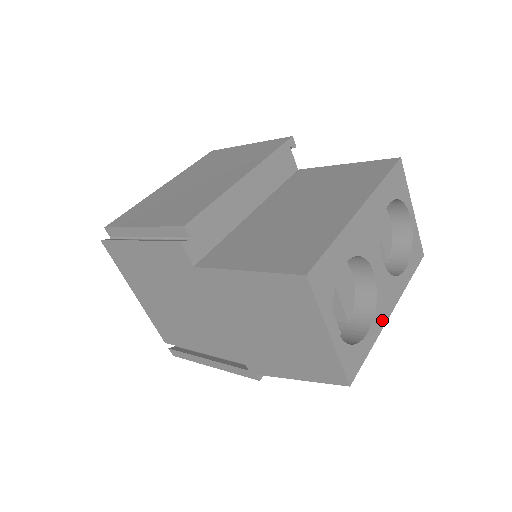
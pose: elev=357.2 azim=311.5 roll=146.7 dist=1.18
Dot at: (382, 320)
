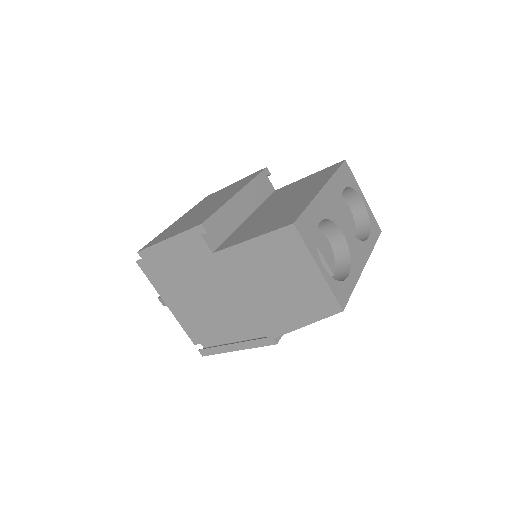
Dot at: (358, 270)
